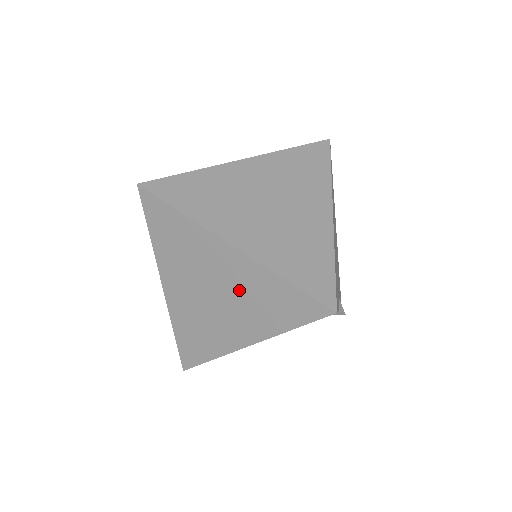
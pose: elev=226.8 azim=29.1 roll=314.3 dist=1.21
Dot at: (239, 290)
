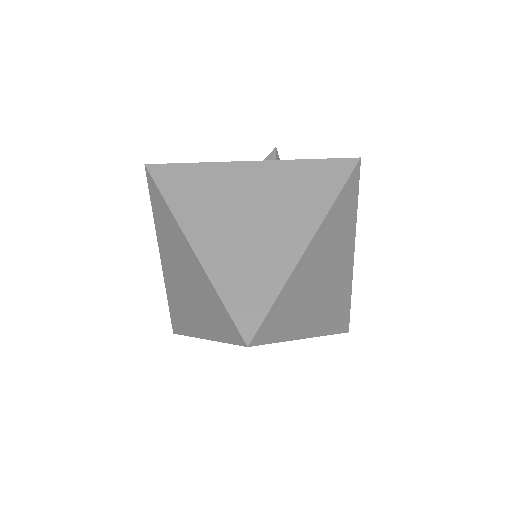
Dot at: occluded
